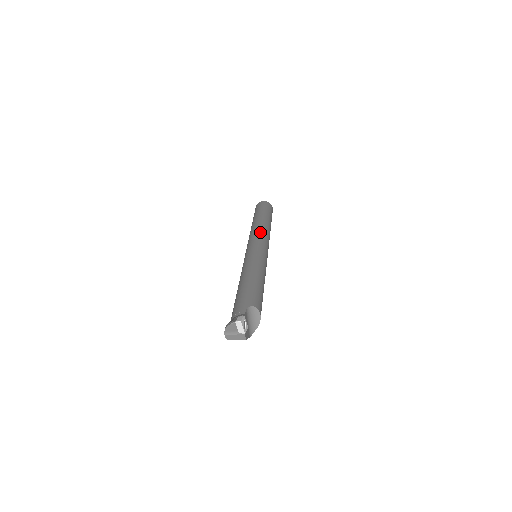
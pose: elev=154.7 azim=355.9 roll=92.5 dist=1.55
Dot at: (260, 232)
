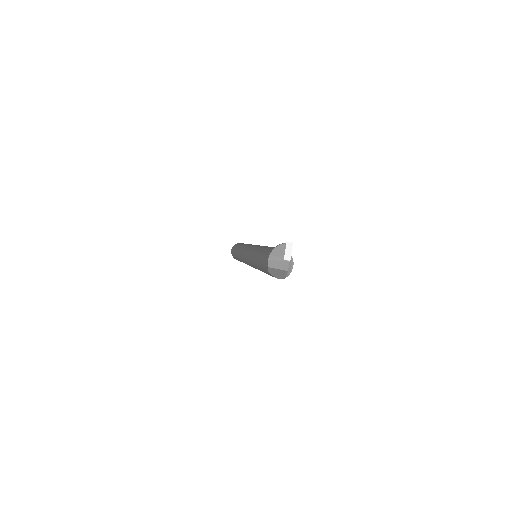
Dot at: occluded
